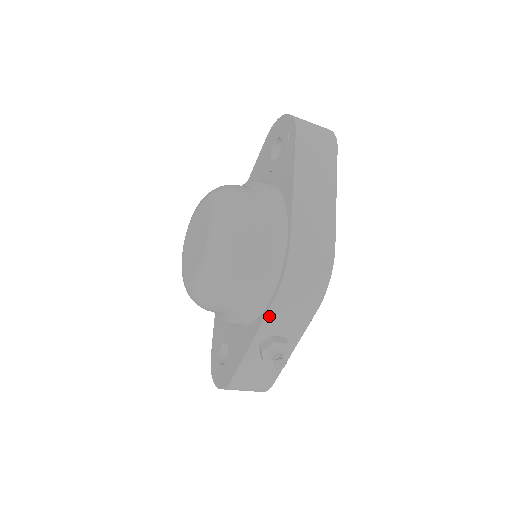
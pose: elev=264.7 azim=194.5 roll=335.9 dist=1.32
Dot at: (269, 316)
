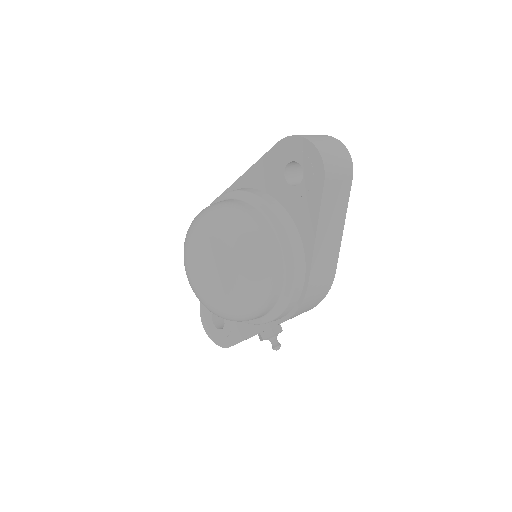
Dot at: occluded
